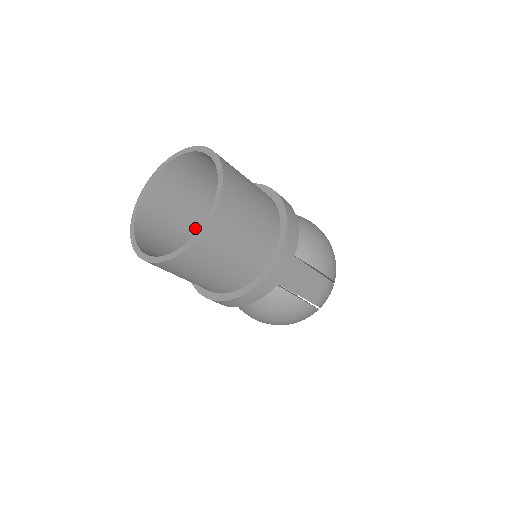
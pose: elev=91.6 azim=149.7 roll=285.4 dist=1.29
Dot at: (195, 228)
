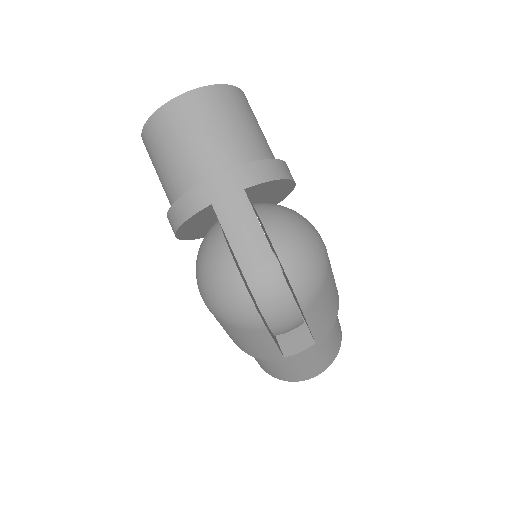
Dot at: occluded
